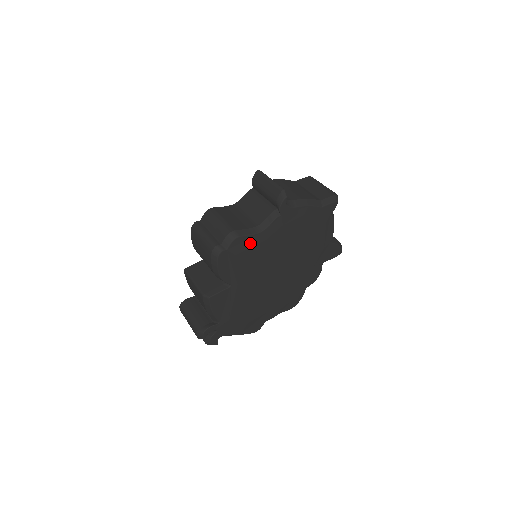
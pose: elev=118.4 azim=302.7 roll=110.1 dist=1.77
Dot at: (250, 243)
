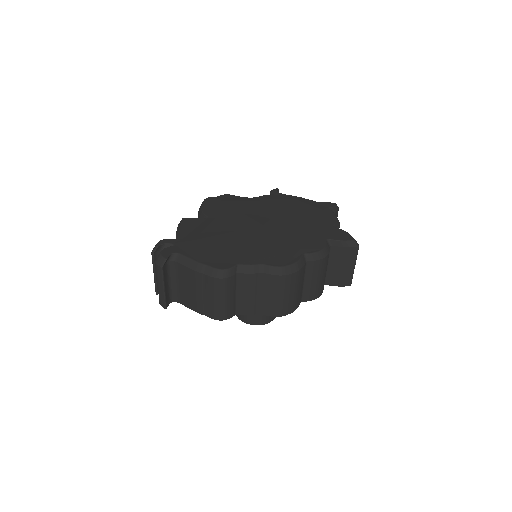
Dot at: (238, 200)
